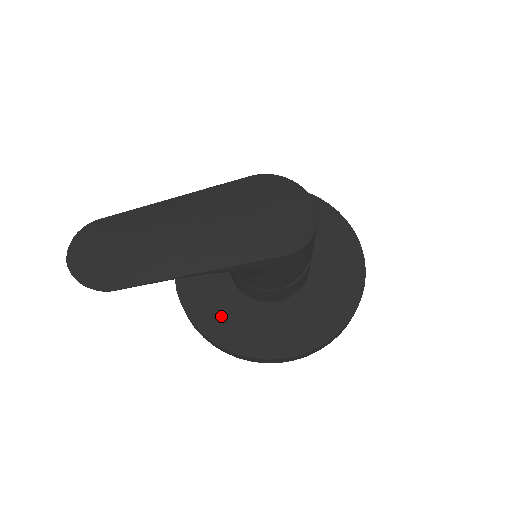
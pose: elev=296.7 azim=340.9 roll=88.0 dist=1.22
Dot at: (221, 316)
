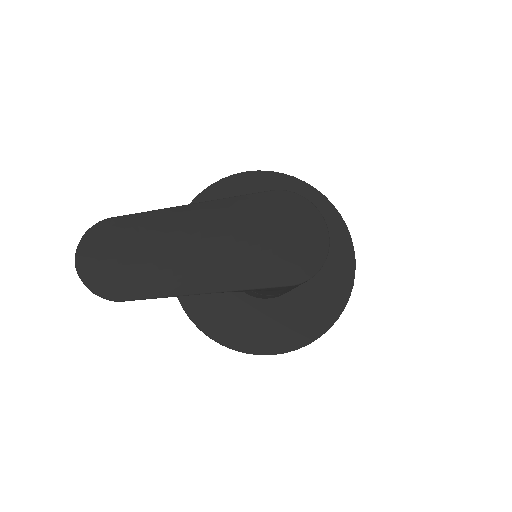
Dot at: (211, 304)
